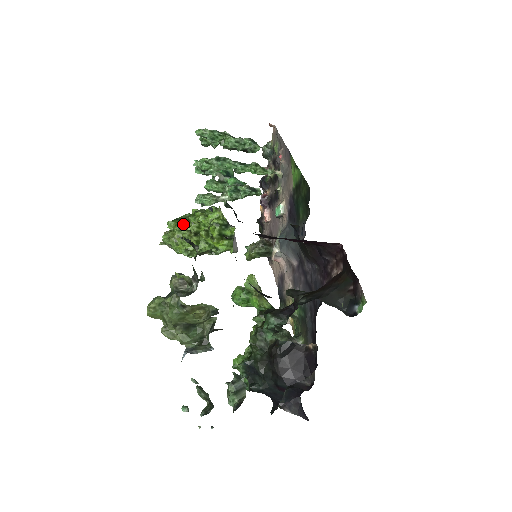
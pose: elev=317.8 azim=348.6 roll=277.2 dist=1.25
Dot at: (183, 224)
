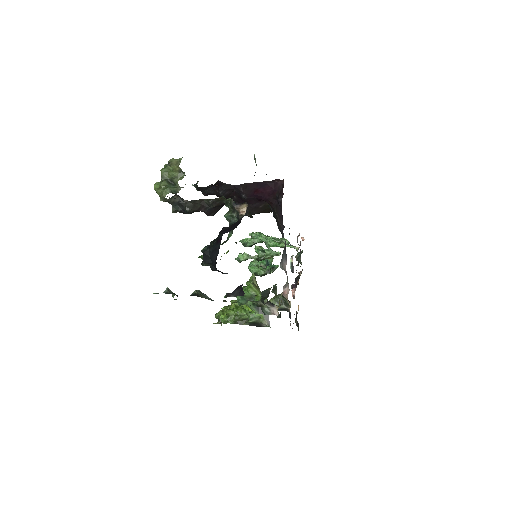
Dot at: (231, 300)
